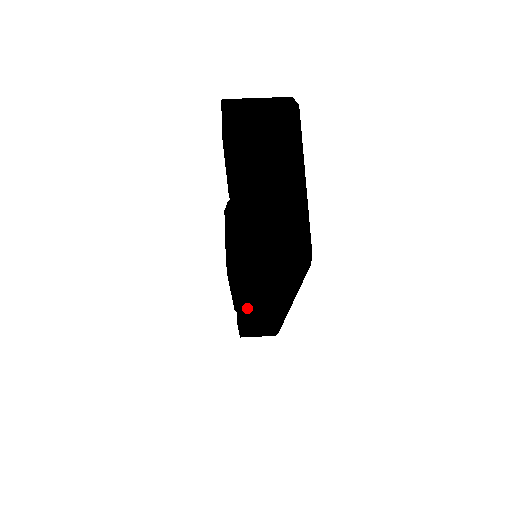
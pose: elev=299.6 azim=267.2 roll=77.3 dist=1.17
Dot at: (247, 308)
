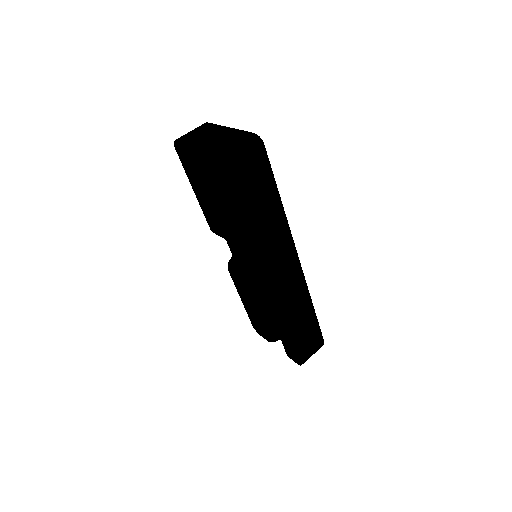
Dot at: (268, 249)
